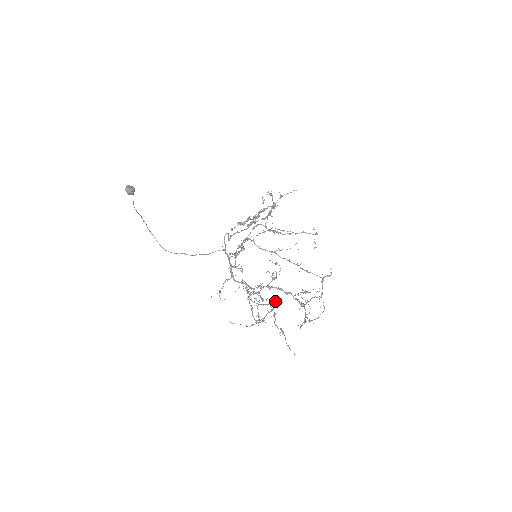
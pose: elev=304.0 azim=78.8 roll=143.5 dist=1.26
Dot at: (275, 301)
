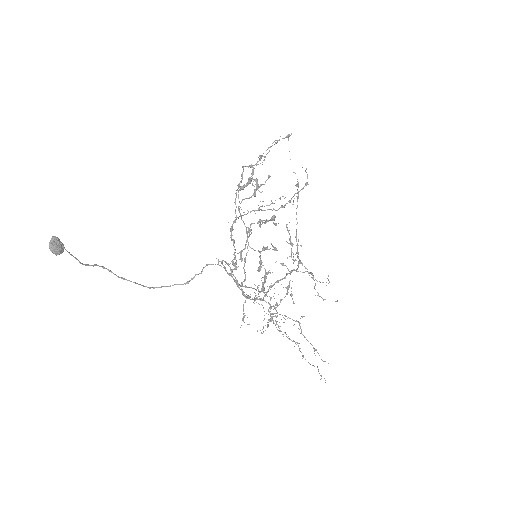
Dot at: occluded
